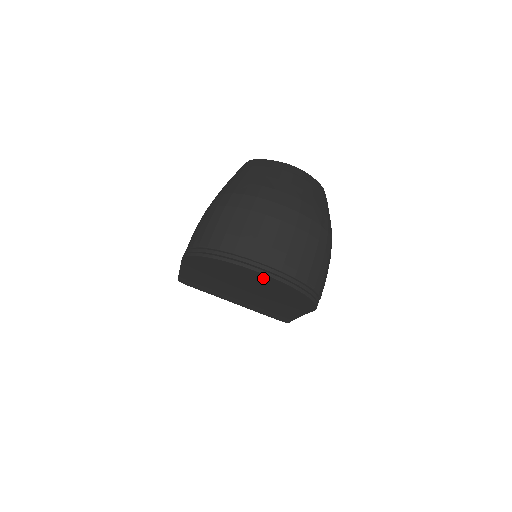
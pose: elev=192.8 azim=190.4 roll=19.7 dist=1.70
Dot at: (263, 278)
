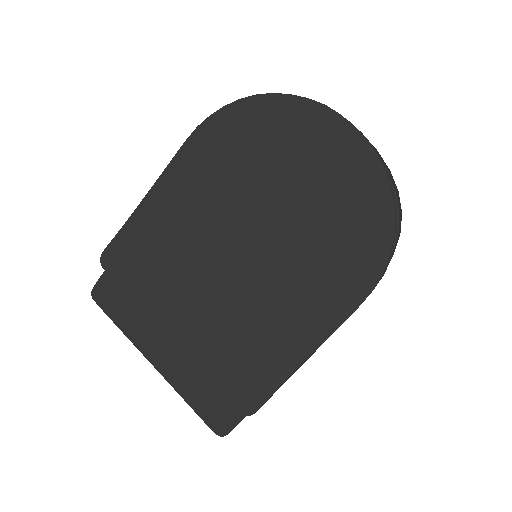
Dot at: (337, 149)
